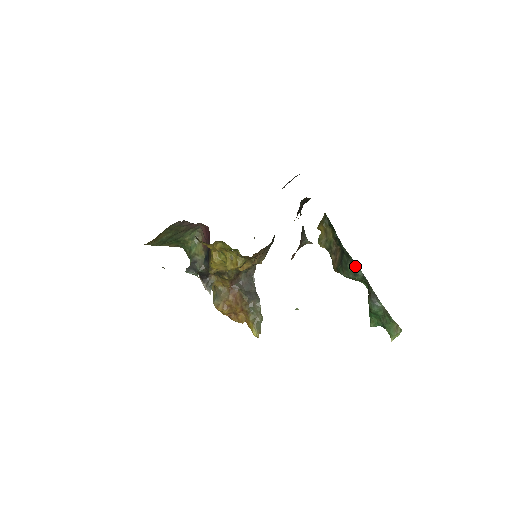
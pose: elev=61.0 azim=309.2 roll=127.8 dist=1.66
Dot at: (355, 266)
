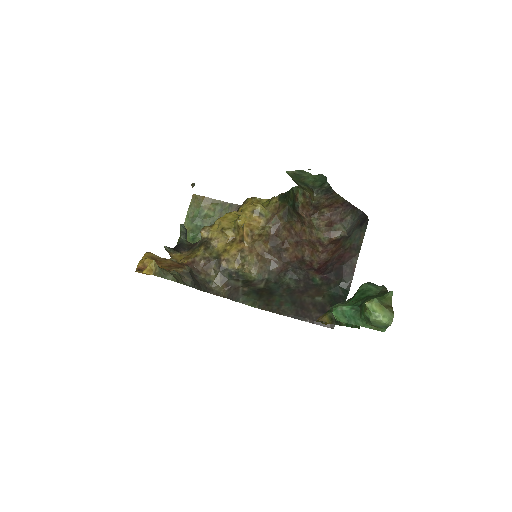
Dot at: occluded
